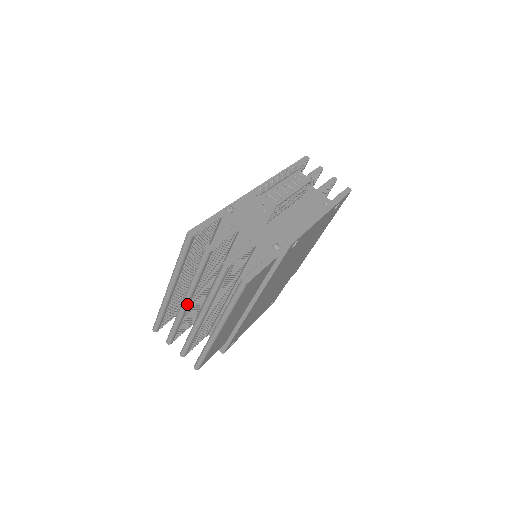
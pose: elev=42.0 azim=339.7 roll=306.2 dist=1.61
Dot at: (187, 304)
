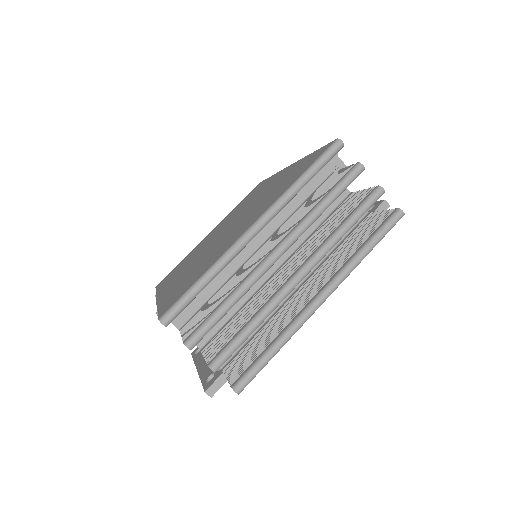
Dot at: (280, 256)
